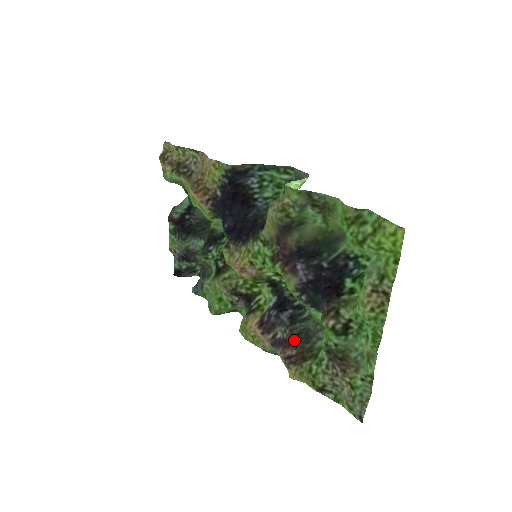
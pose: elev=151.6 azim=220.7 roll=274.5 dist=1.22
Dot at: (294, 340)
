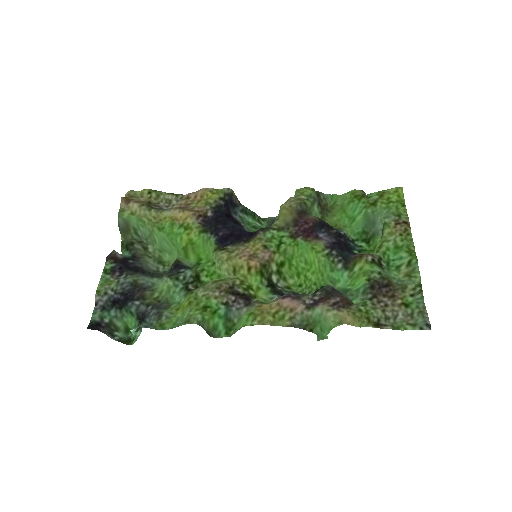
Dot at: (332, 292)
